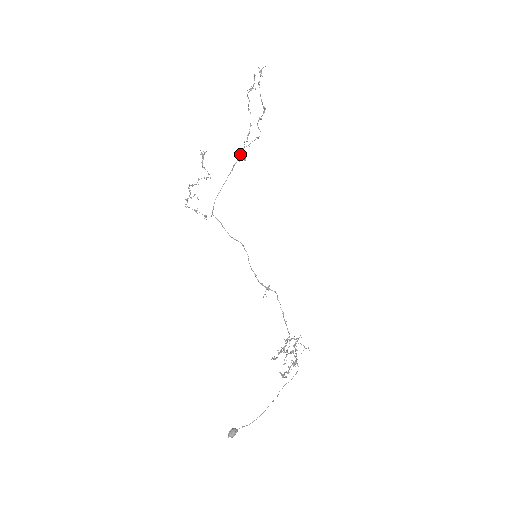
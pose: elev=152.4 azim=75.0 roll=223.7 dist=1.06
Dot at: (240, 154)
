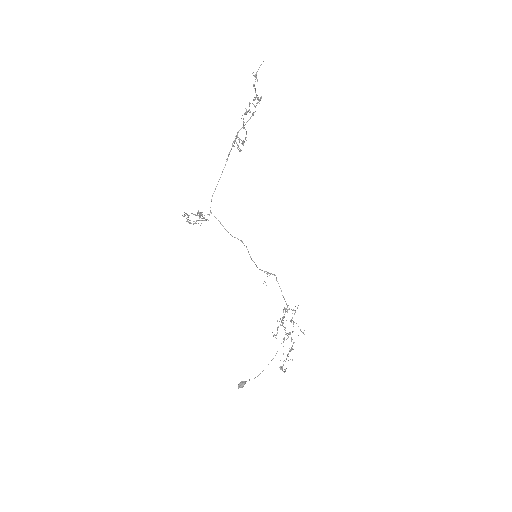
Dot at: (235, 139)
